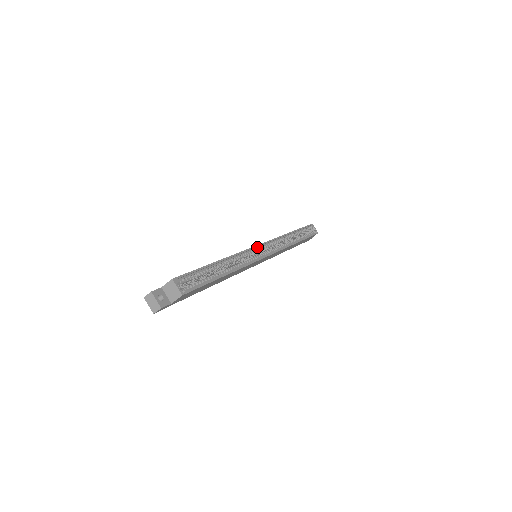
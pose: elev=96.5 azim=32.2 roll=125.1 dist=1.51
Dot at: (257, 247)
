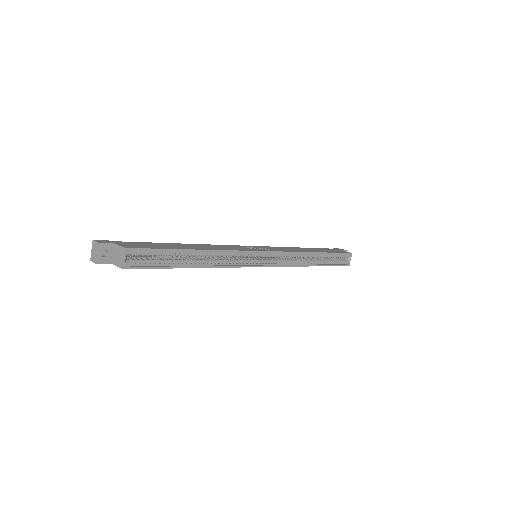
Dot at: (260, 252)
